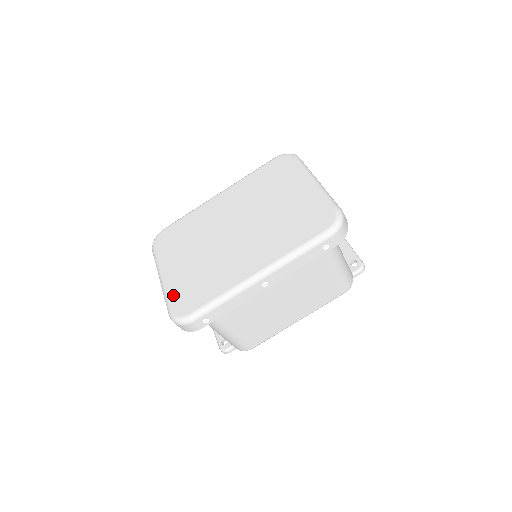
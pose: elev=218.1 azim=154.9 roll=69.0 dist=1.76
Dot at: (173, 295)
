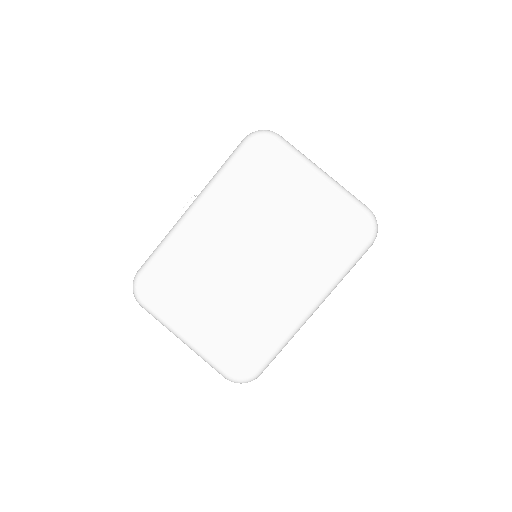
Dot at: (218, 357)
